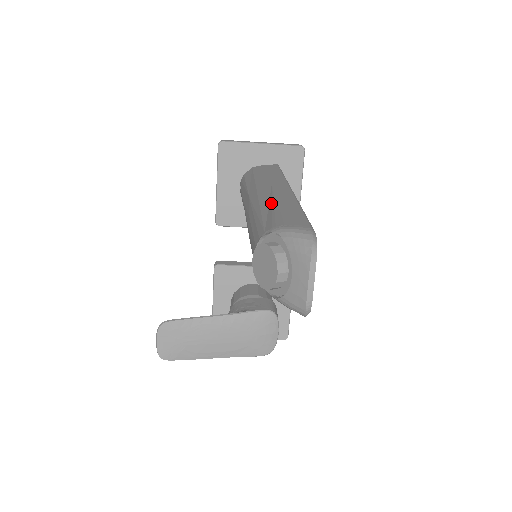
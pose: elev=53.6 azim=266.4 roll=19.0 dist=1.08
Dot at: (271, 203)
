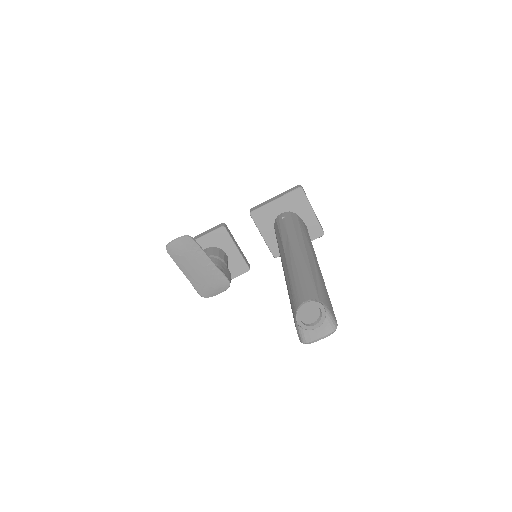
Dot at: (318, 278)
